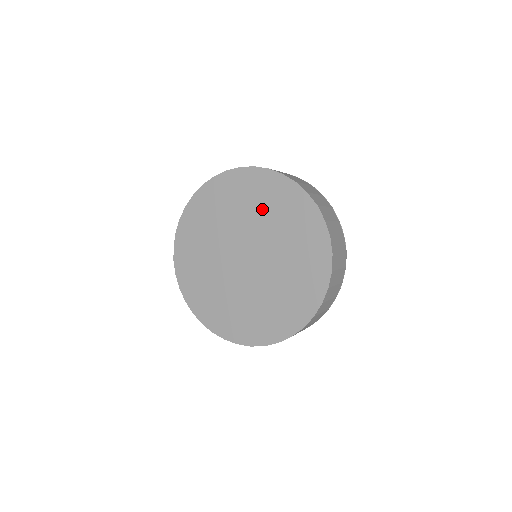
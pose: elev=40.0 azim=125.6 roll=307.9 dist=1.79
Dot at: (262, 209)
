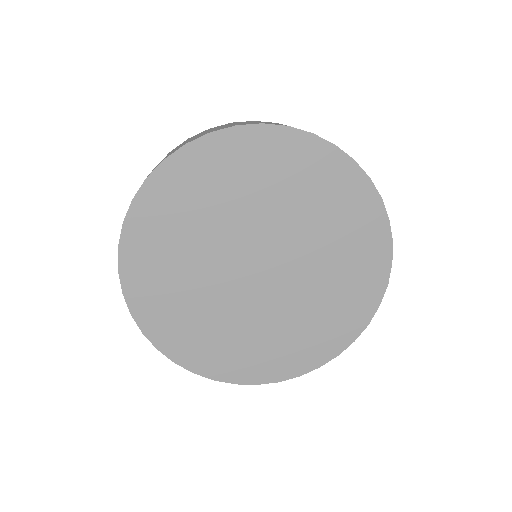
Dot at: (331, 234)
